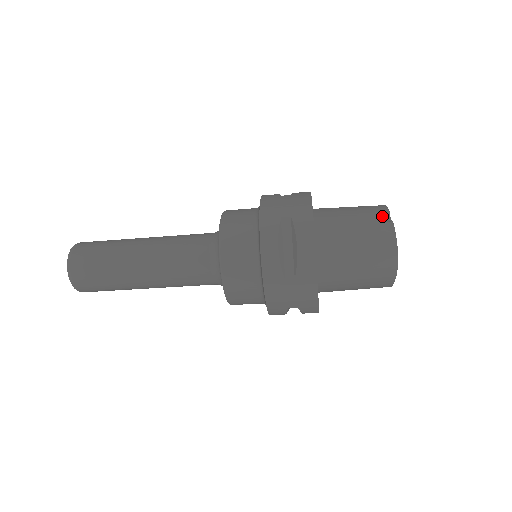
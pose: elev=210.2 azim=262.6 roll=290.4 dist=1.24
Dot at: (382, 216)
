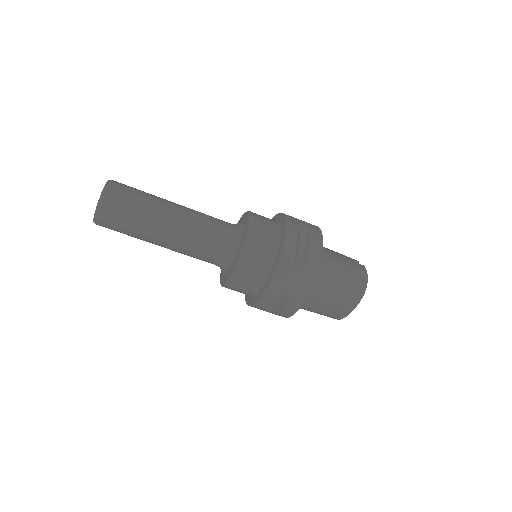
Dot at: occluded
